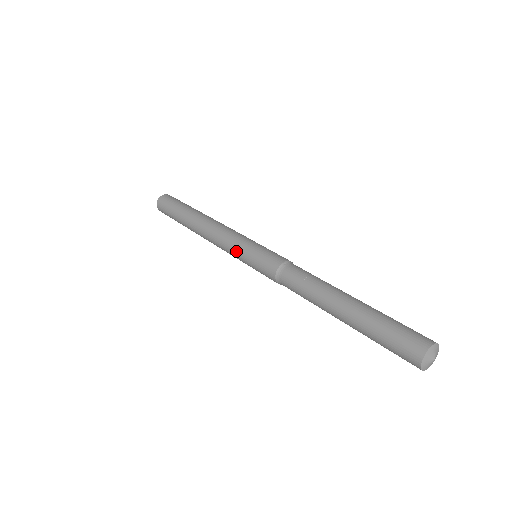
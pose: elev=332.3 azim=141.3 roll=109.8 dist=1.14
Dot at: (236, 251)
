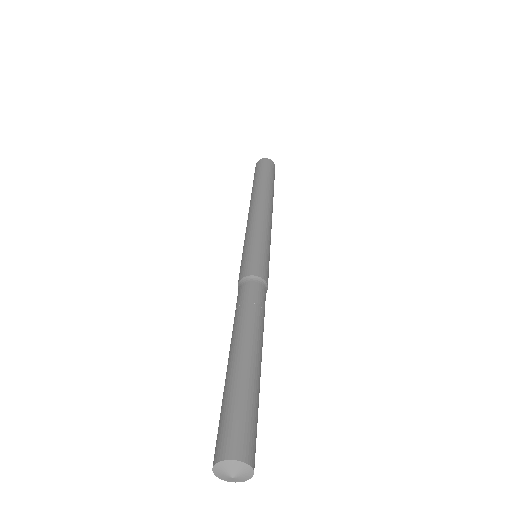
Dot at: (253, 234)
